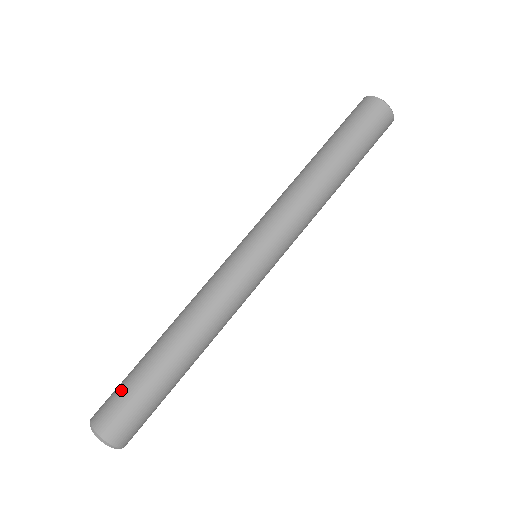
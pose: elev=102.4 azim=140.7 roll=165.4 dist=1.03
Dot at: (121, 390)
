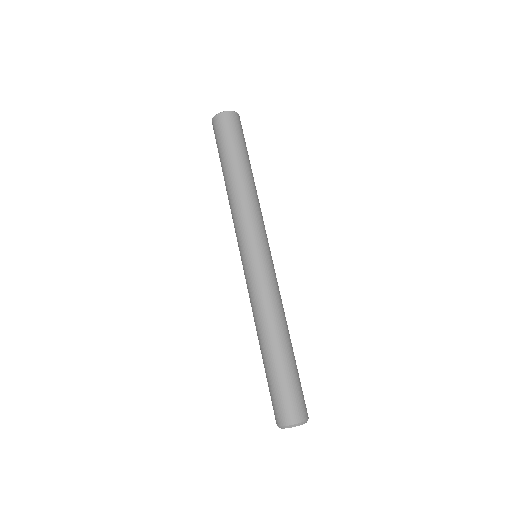
Dot at: (270, 393)
